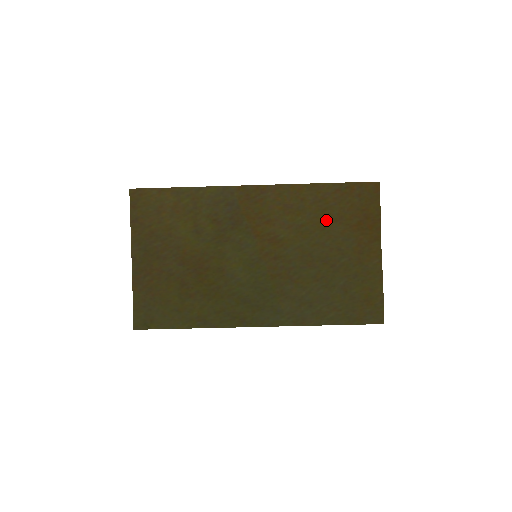
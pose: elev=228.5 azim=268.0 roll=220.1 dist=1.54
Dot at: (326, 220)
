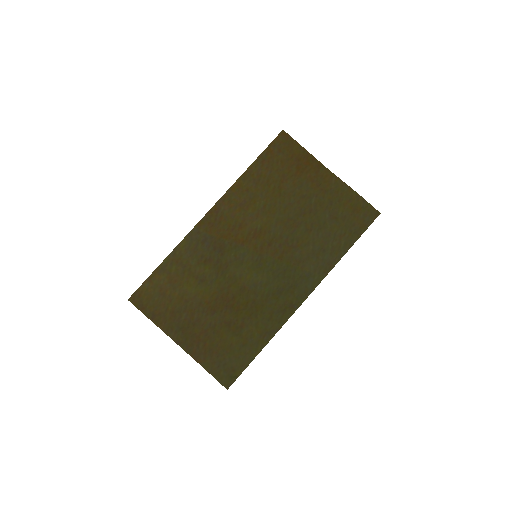
Dot at: (275, 187)
